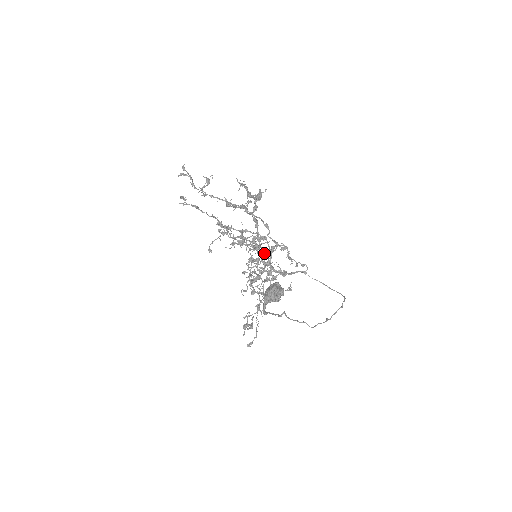
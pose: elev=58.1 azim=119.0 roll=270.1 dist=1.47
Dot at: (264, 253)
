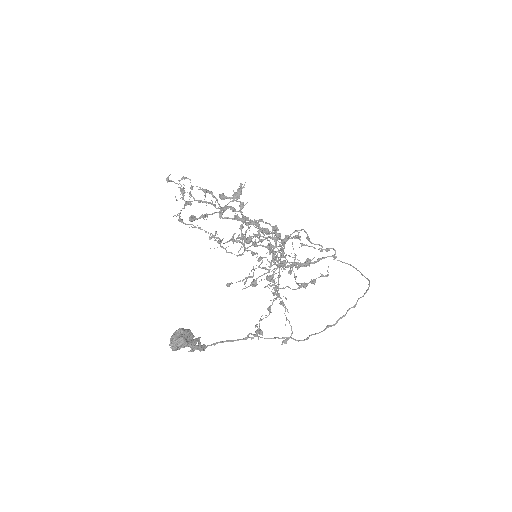
Dot at: (282, 243)
